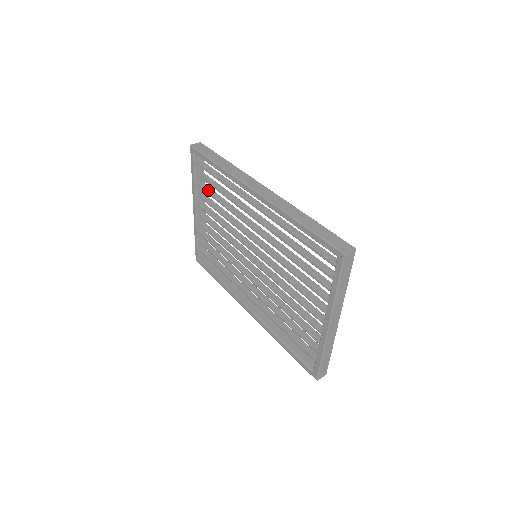
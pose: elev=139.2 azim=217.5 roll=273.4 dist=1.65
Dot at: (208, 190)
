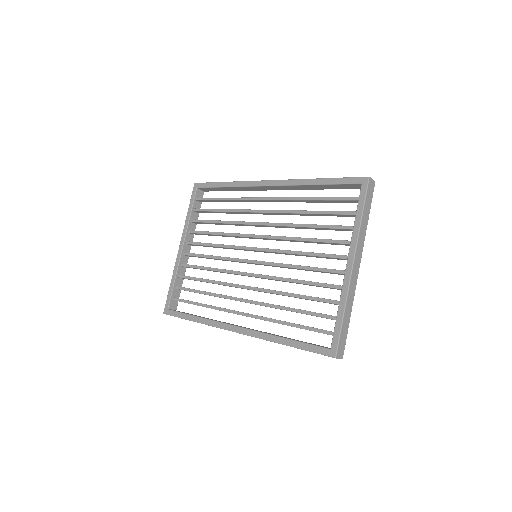
Dot at: (204, 220)
